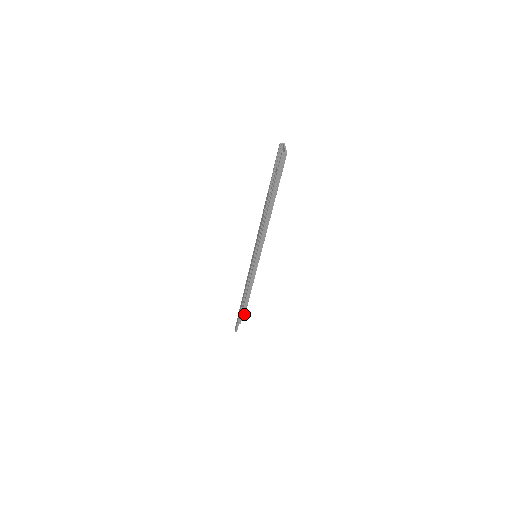
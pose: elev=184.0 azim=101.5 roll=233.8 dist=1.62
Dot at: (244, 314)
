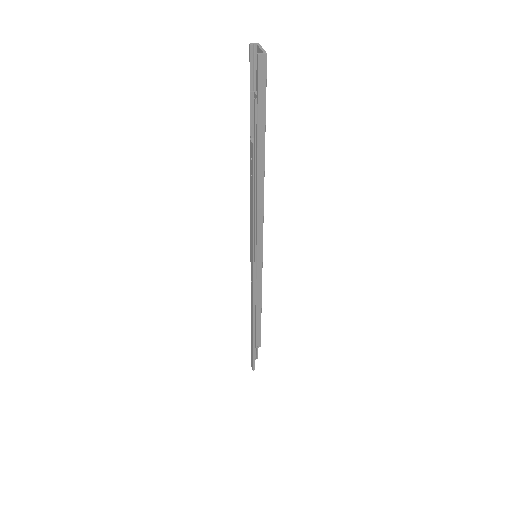
Dot at: (259, 345)
